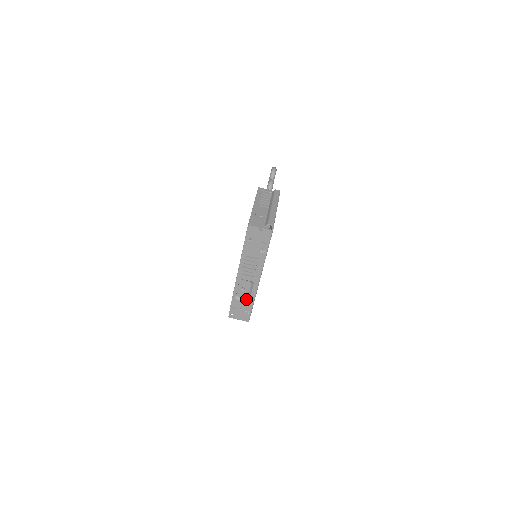
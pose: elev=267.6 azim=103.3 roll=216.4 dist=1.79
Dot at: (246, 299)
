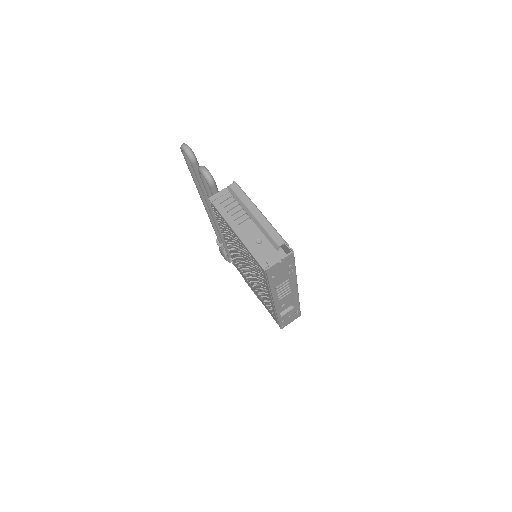
Dot at: (290, 307)
